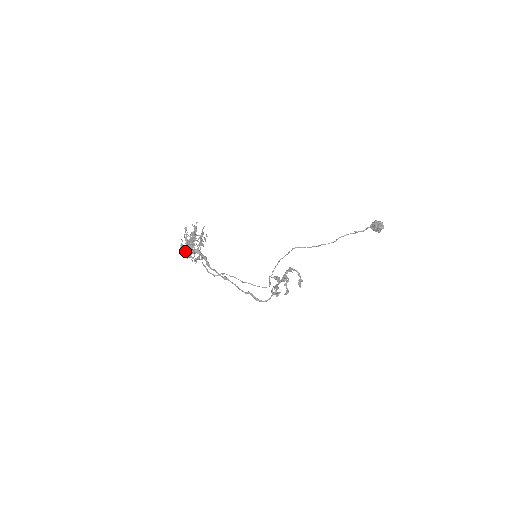
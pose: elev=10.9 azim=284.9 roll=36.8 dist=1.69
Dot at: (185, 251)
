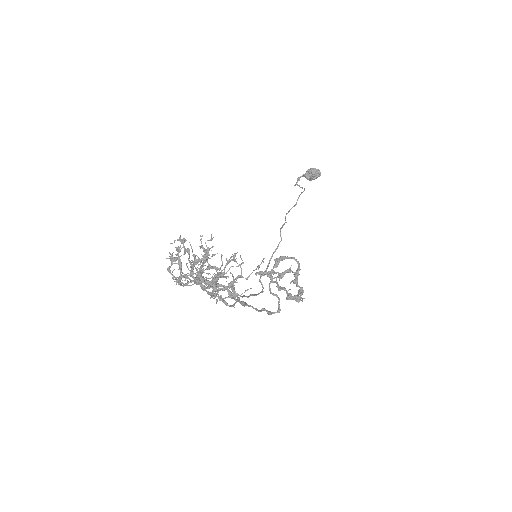
Dot at: (184, 285)
